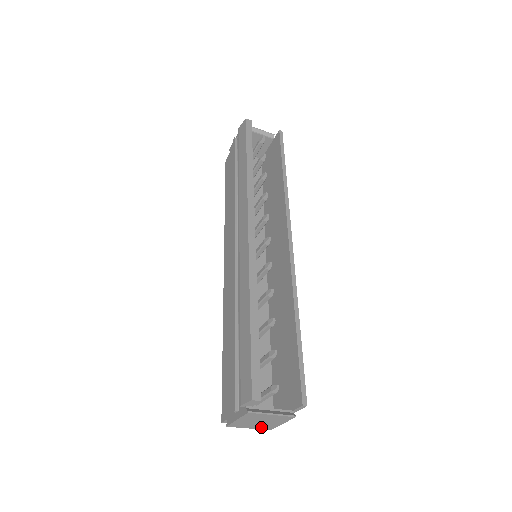
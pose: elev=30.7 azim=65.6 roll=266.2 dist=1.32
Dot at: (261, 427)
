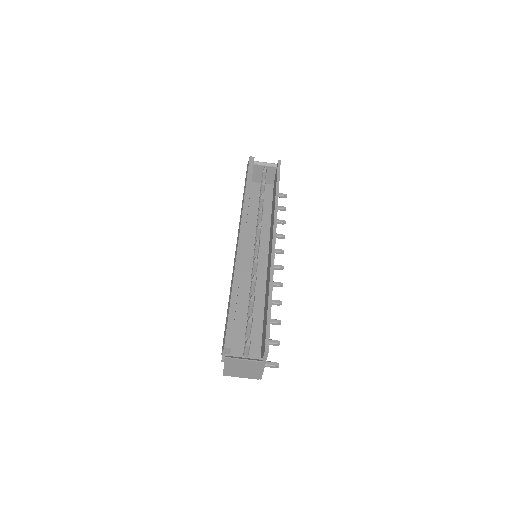
Dot at: (248, 376)
